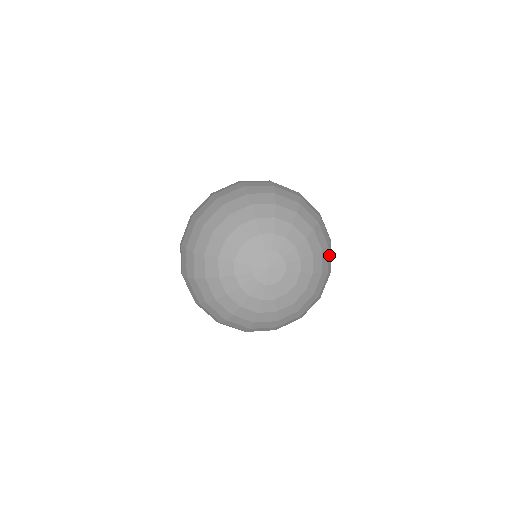
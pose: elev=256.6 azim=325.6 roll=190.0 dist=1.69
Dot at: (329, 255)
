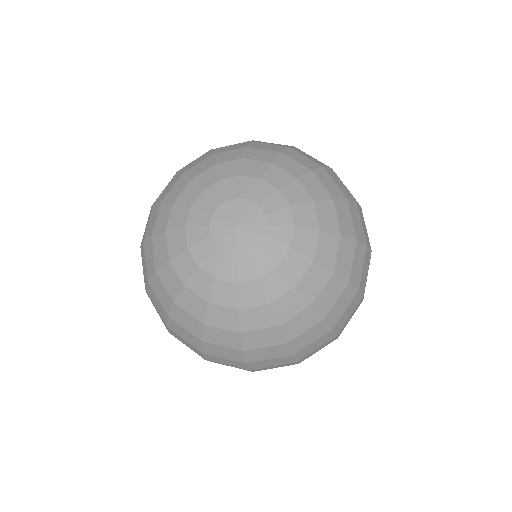
Dot at: (313, 331)
